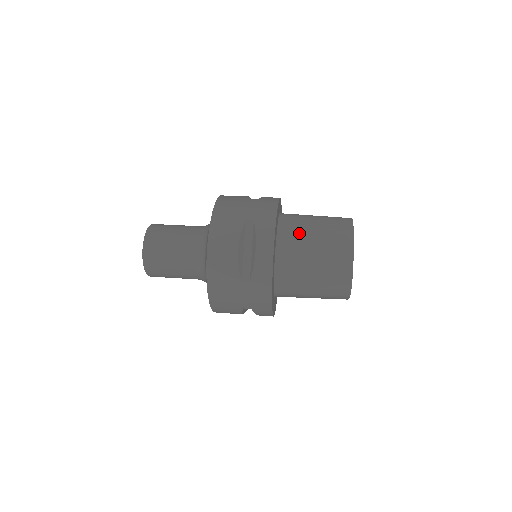
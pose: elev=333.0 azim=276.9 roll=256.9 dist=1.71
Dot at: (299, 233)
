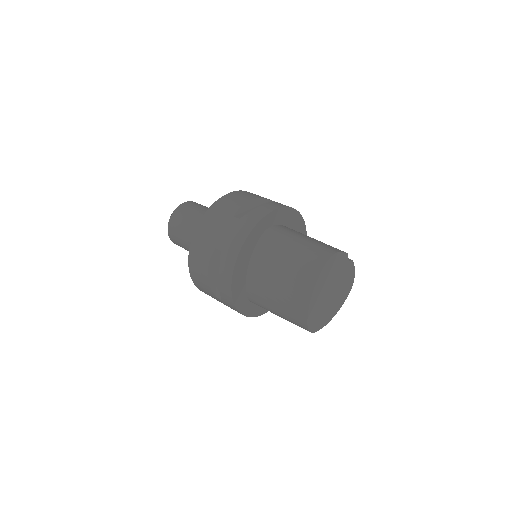
Dot at: (268, 266)
